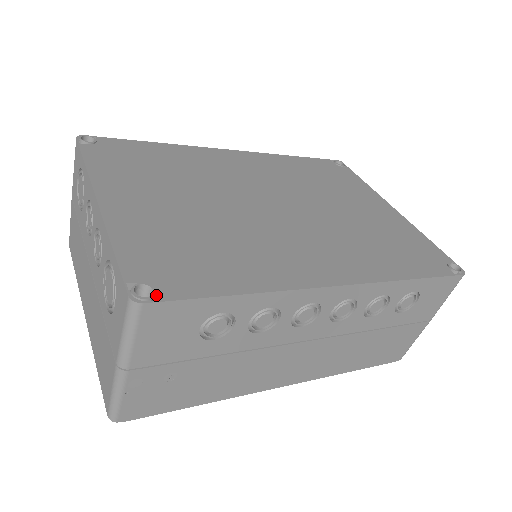
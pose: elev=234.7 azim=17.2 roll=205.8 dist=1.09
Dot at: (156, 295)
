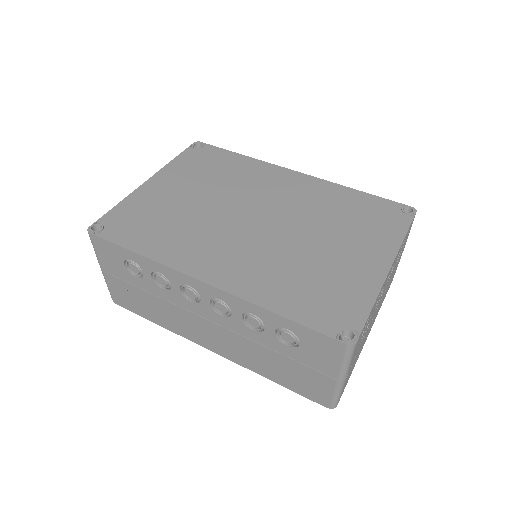
Dot at: (101, 233)
